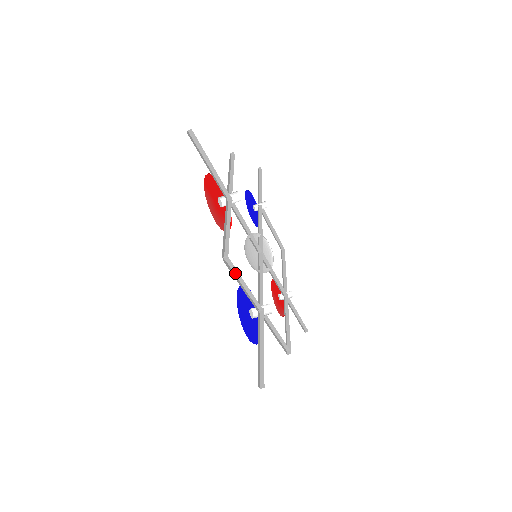
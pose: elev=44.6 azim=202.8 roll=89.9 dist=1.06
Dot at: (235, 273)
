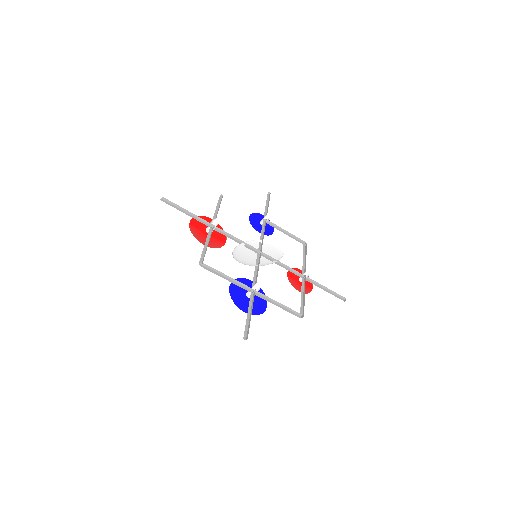
Dot at: (216, 271)
